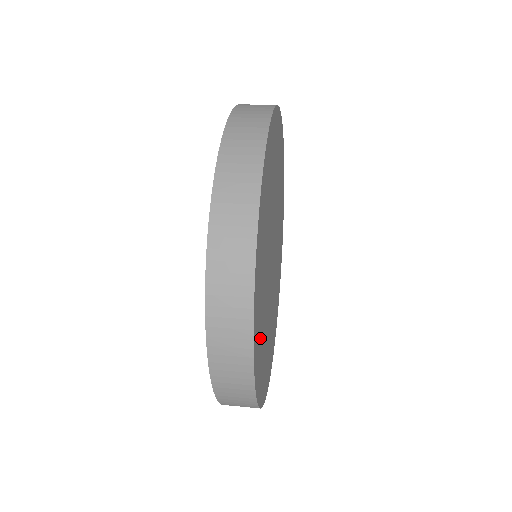
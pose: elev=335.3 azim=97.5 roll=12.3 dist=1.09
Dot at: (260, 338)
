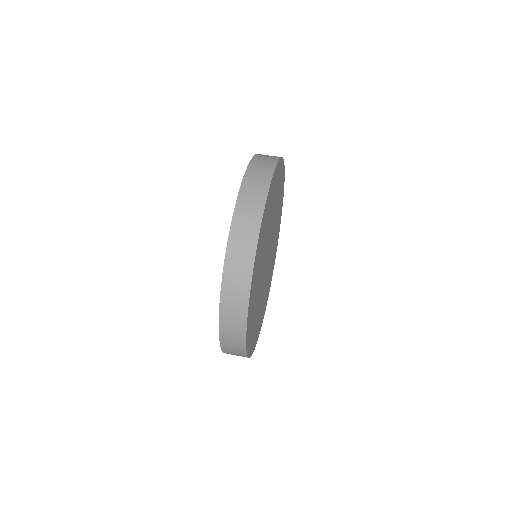
Dot at: occluded
